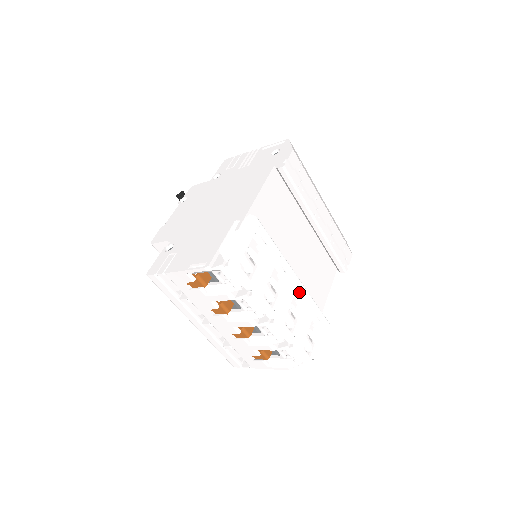
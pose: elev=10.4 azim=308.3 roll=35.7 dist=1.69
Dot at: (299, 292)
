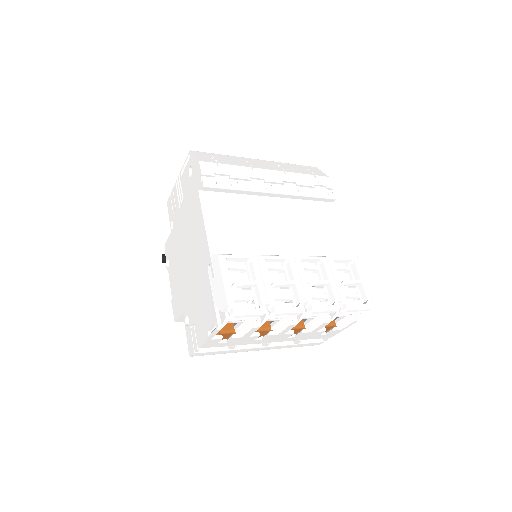
Dot at: (307, 266)
